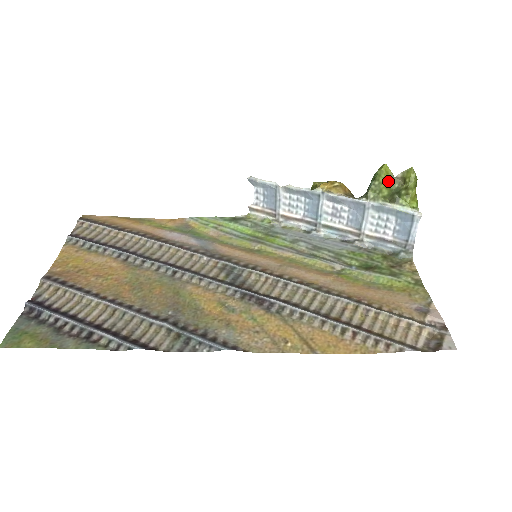
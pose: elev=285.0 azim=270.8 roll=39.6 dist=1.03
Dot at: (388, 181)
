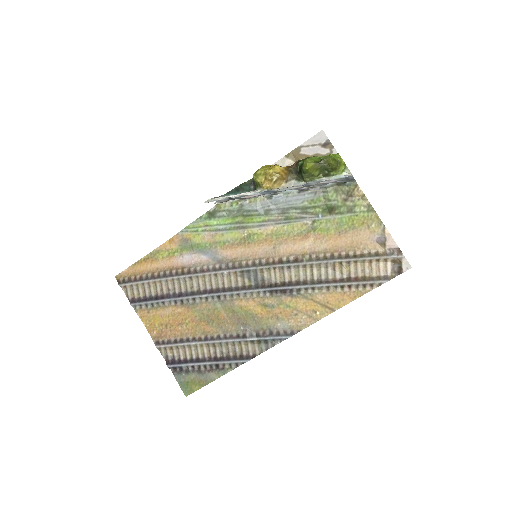
Dot at: (315, 168)
